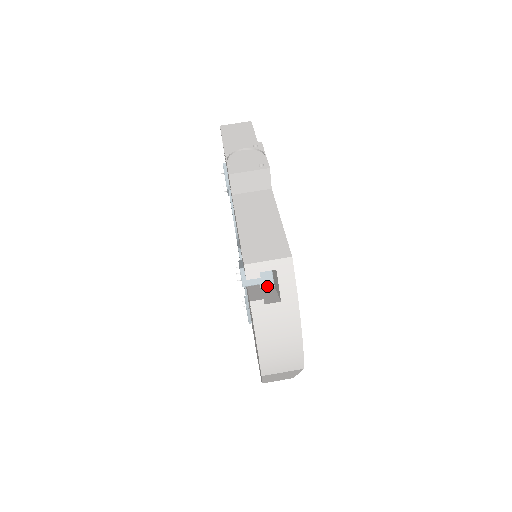
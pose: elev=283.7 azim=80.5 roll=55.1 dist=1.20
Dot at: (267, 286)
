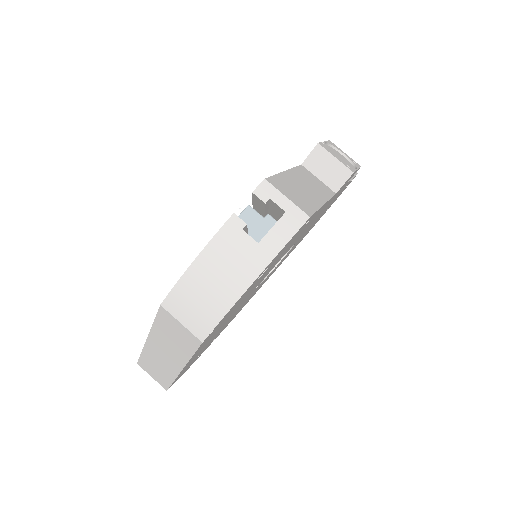
Dot at: occluded
